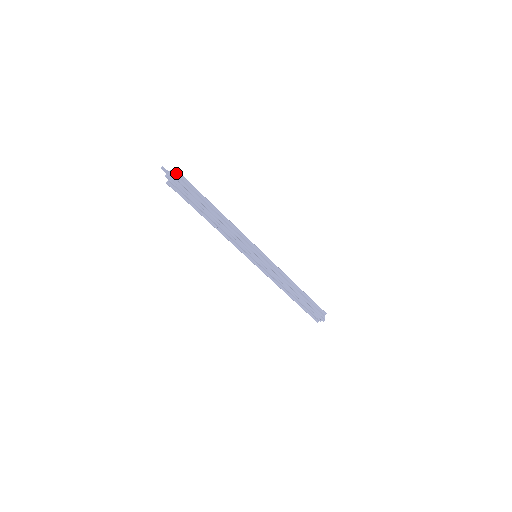
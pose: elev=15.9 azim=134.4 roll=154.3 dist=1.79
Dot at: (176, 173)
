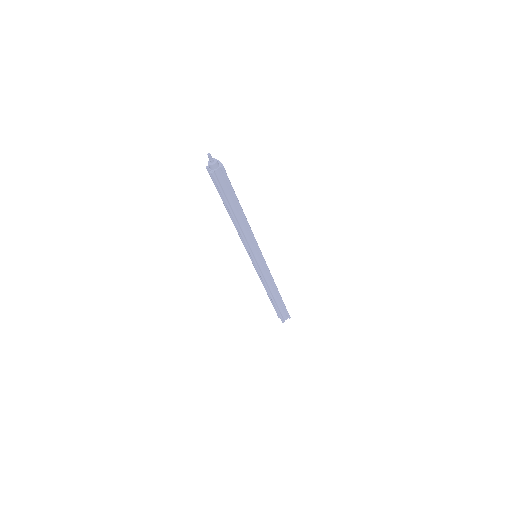
Dot at: (220, 167)
